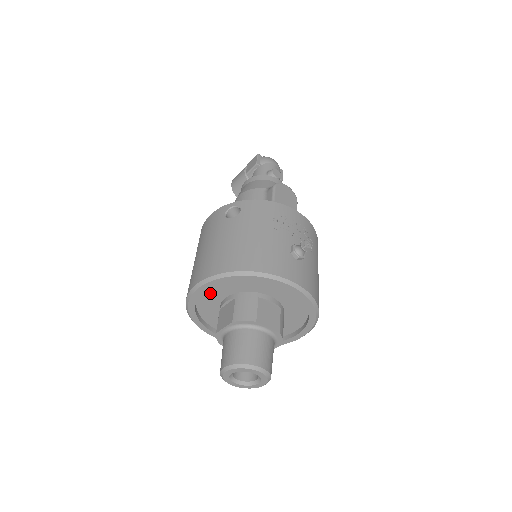
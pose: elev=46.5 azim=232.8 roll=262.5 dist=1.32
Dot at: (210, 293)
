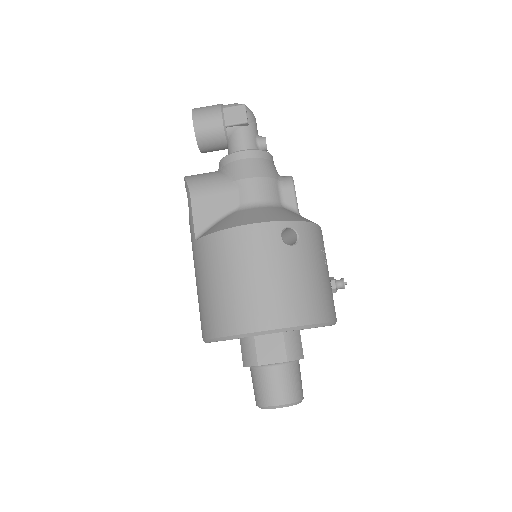
Dot at: occluded
